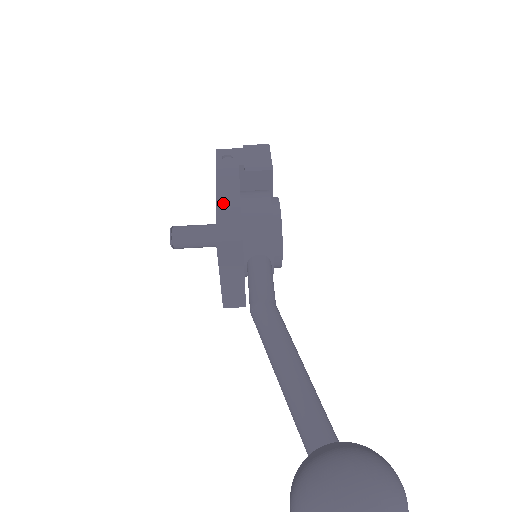
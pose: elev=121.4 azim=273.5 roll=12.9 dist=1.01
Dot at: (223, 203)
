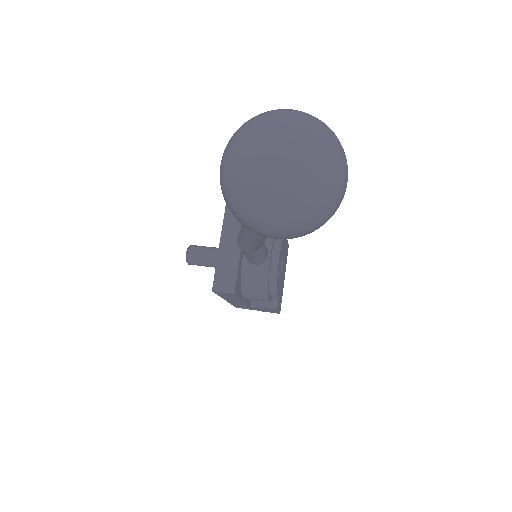
Dot at: occluded
